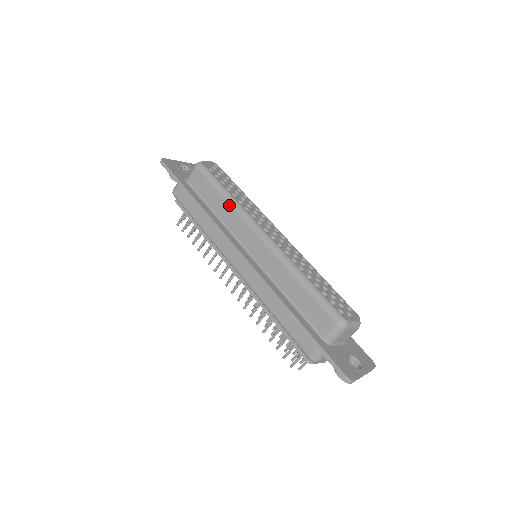
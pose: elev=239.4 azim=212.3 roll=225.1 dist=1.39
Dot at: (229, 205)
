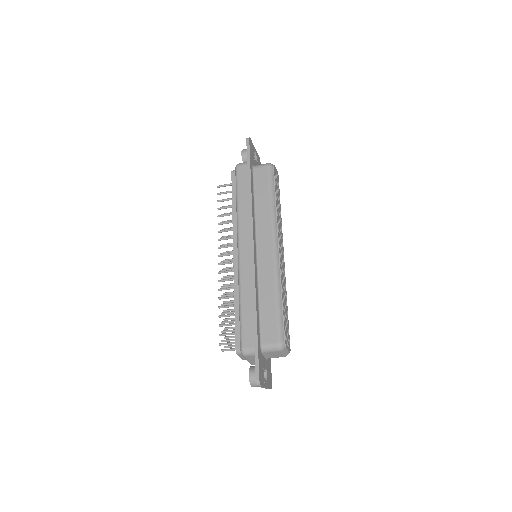
Dot at: (270, 210)
